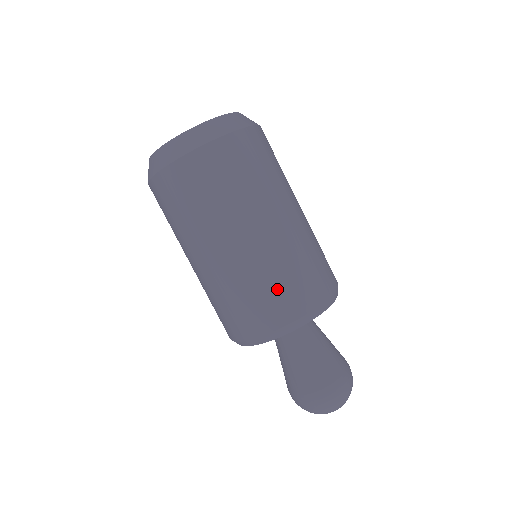
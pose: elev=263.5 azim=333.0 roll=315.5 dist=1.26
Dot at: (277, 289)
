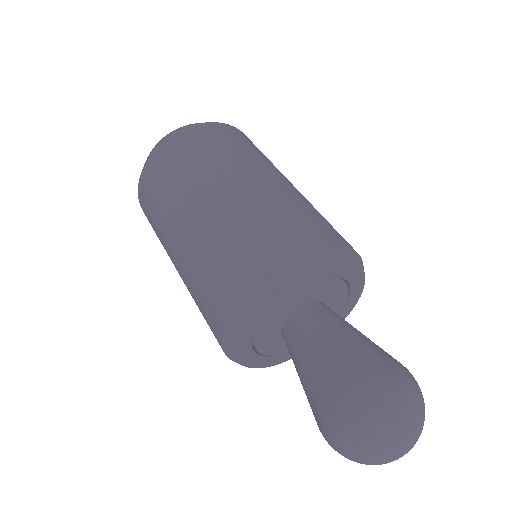
Dot at: (331, 225)
